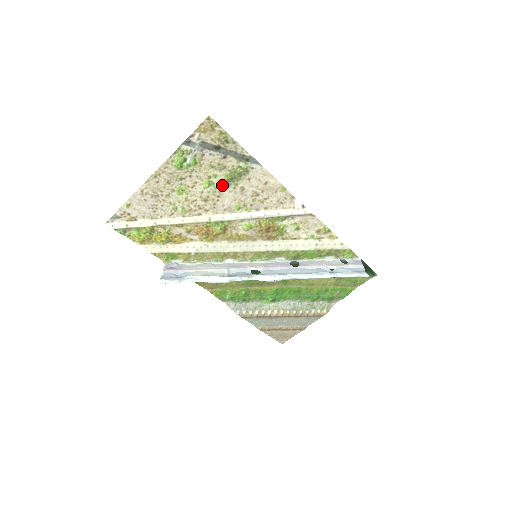
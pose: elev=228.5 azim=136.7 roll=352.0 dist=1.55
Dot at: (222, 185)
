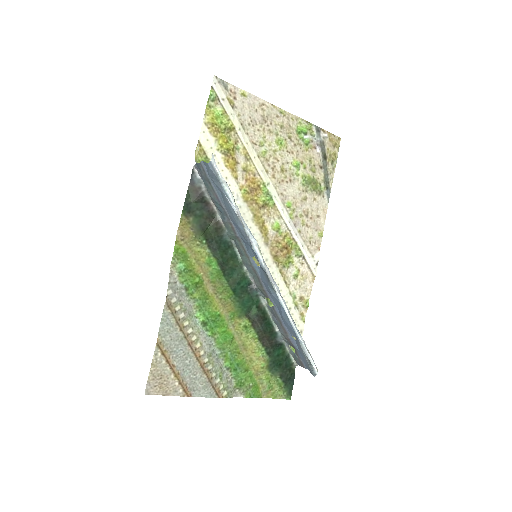
Dot at: (301, 178)
